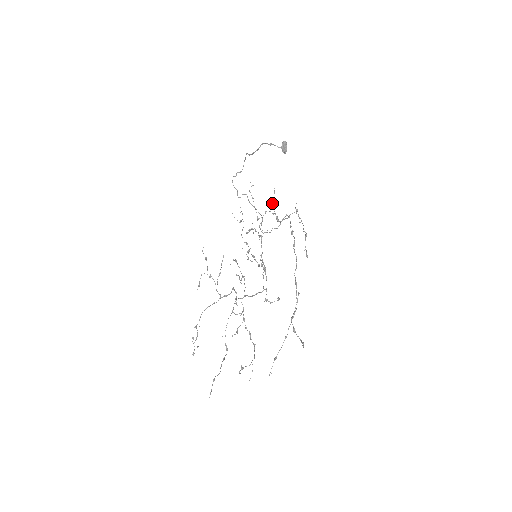
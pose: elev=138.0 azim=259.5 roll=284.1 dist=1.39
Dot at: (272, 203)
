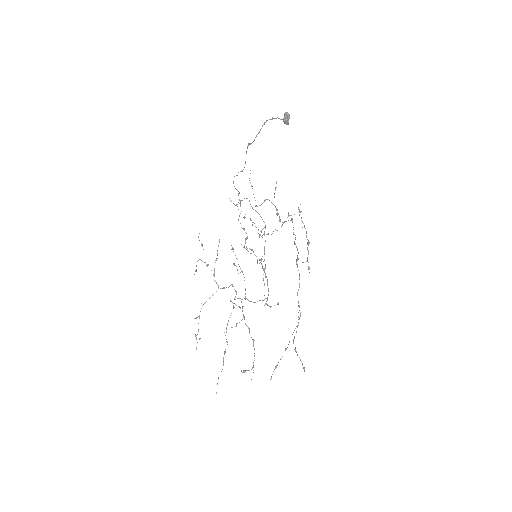
Dot at: occluded
